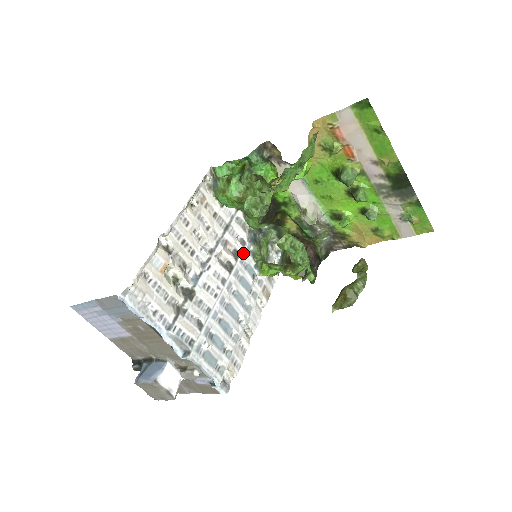
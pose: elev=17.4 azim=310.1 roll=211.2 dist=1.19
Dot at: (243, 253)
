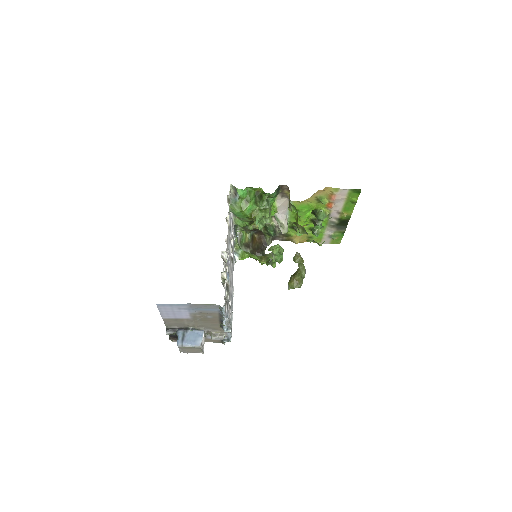
Dot at: occluded
